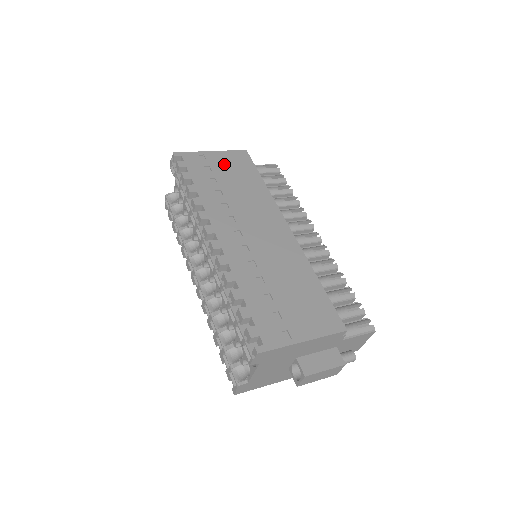
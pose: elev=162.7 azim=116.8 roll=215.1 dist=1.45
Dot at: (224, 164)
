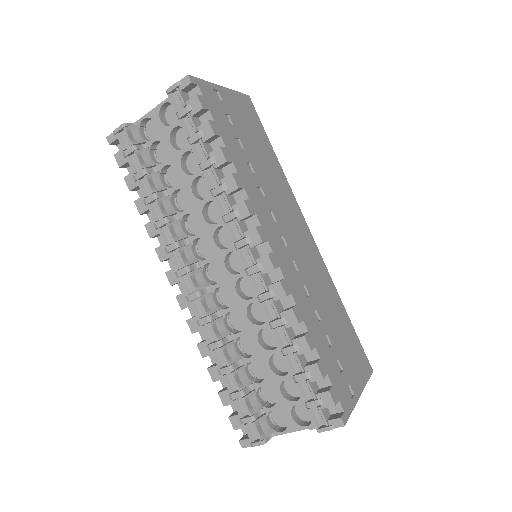
Dot at: (240, 115)
